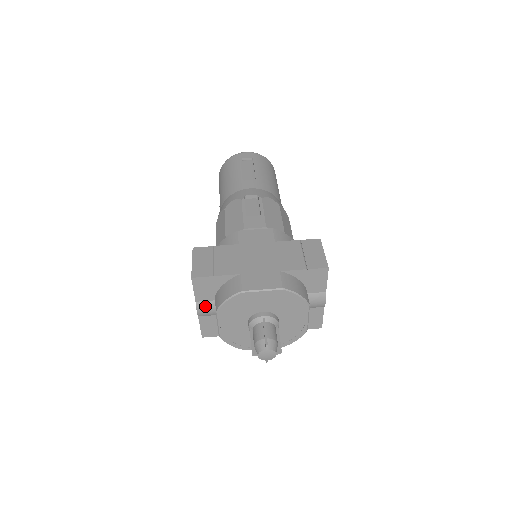
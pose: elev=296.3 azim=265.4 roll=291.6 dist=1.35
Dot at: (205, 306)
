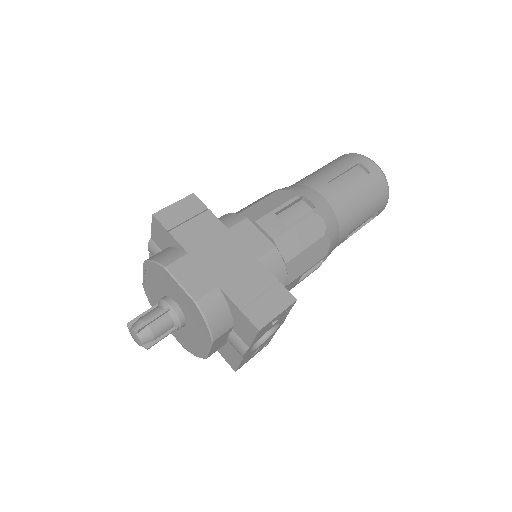
Dot at: (155, 249)
